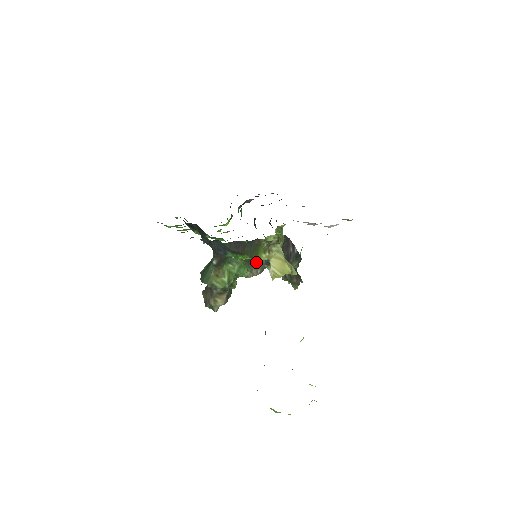
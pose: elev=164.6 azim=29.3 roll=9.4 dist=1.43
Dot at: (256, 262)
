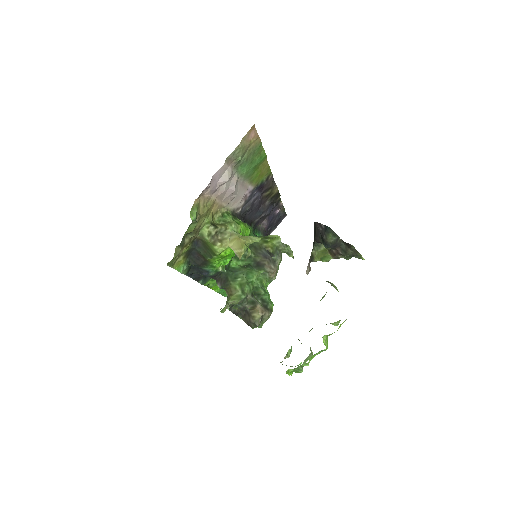
Dot at: (264, 261)
